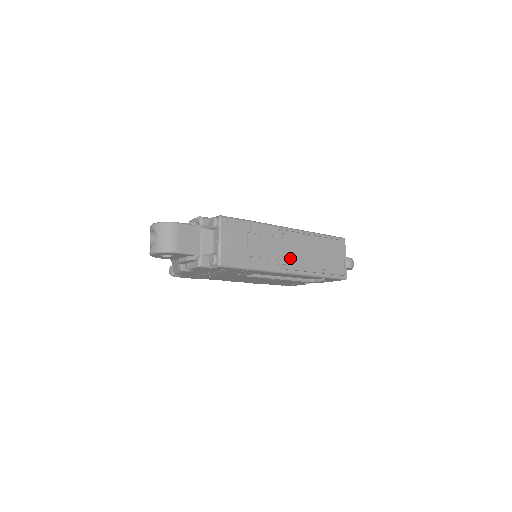
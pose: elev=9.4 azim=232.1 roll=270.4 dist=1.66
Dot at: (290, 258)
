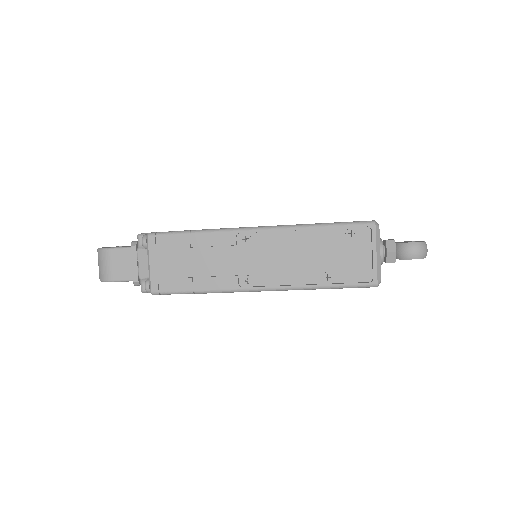
Dot at: (259, 270)
